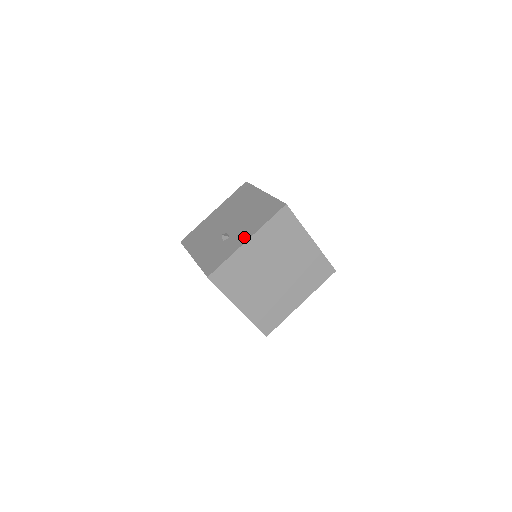
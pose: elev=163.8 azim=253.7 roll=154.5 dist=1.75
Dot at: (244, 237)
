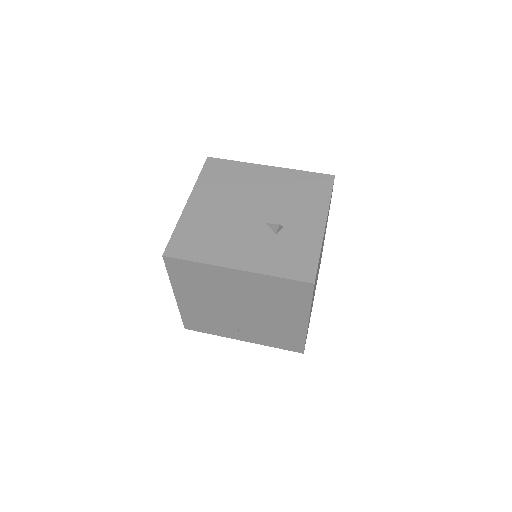
Dot at: (315, 221)
